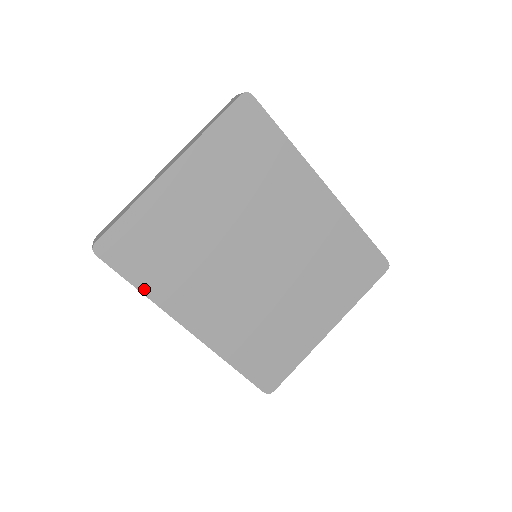
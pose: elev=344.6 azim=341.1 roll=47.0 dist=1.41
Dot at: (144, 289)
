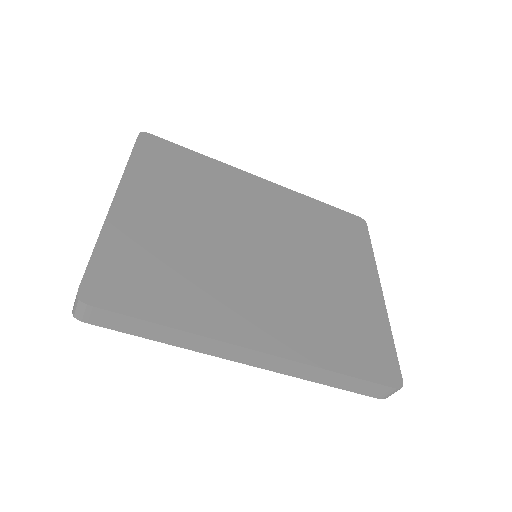
Dot at: (171, 322)
